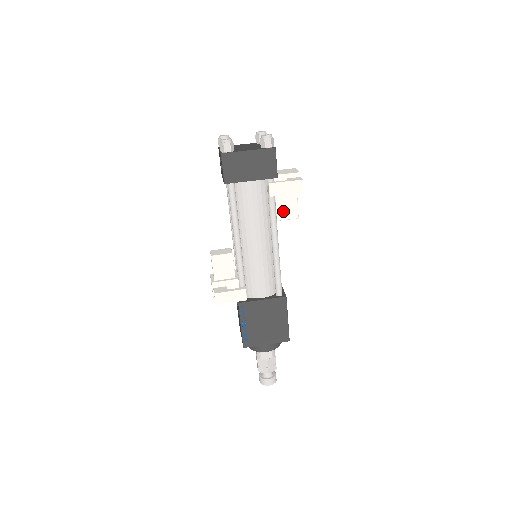
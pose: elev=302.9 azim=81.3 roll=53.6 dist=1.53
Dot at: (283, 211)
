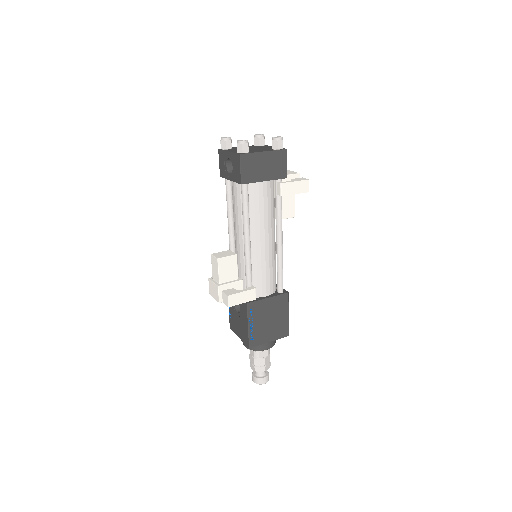
Dot at: (283, 211)
